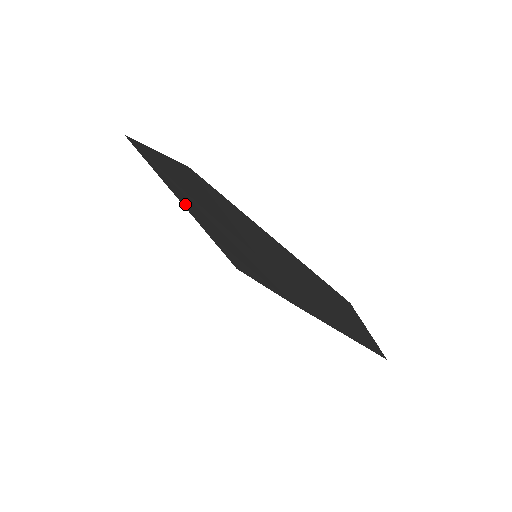
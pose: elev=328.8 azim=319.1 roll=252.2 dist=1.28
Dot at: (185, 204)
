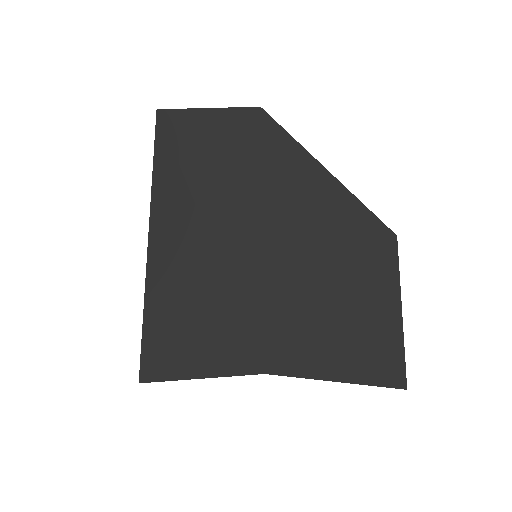
Dot at: (160, 215)
